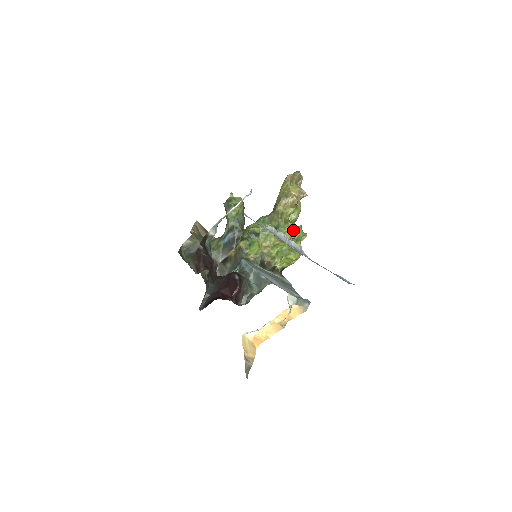
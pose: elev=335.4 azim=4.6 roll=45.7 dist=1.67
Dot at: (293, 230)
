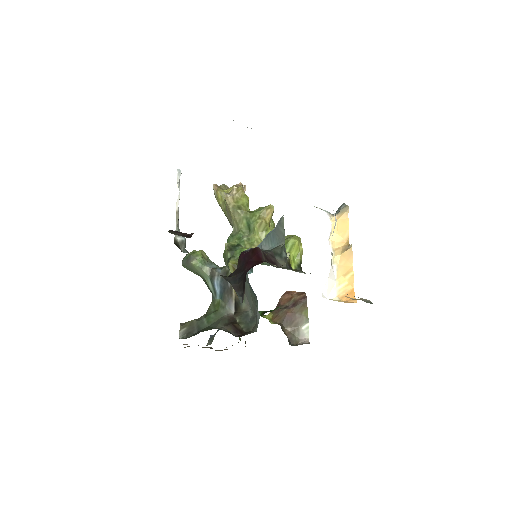
Dot at: (263, 208)
